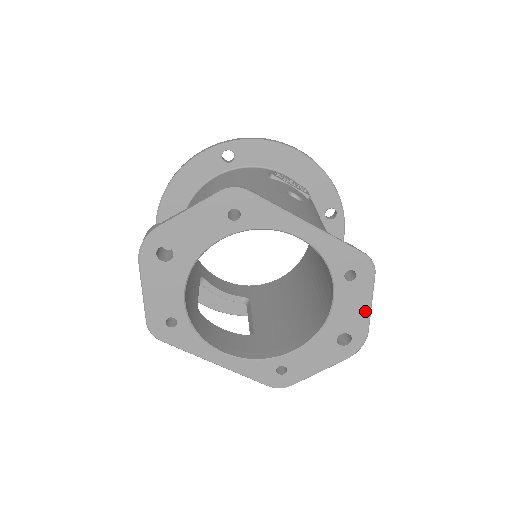
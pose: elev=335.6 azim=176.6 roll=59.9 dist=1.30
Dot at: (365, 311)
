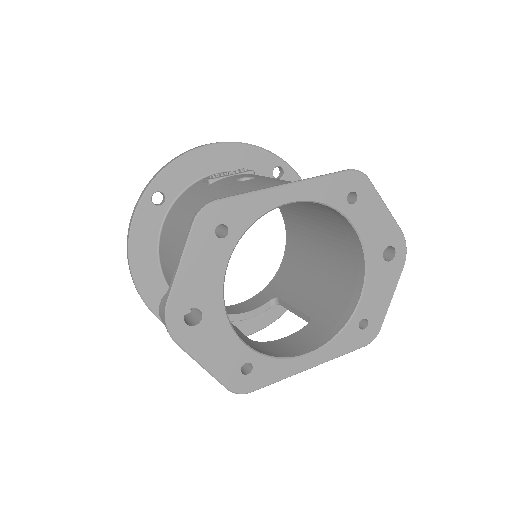
Dot at: (386, 216)
